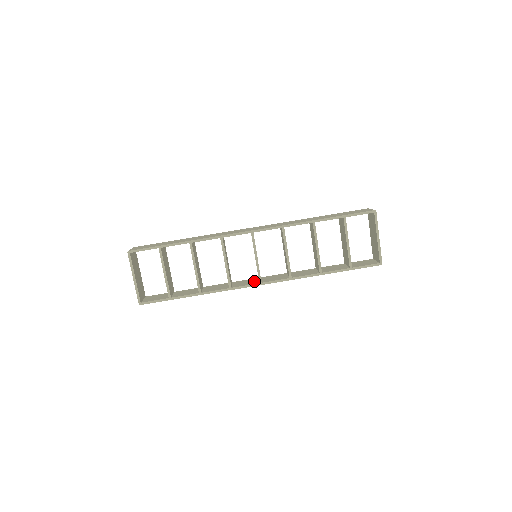
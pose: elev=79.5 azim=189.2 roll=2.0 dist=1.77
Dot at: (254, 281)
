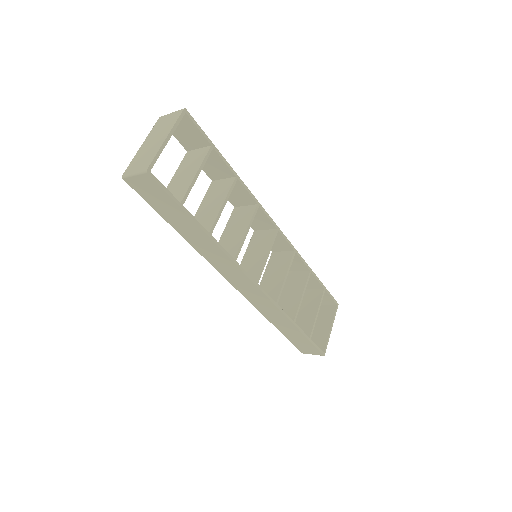
Dot at: occluded
